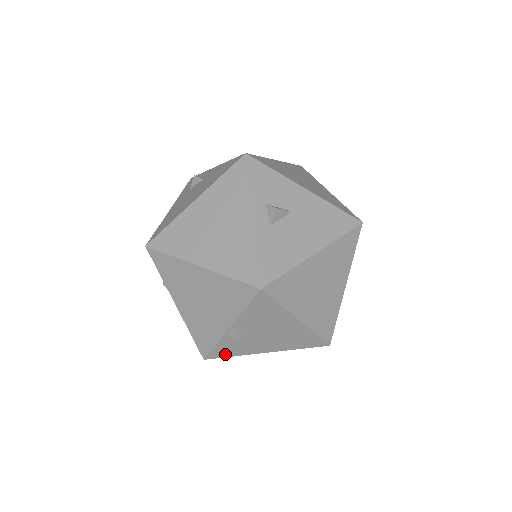
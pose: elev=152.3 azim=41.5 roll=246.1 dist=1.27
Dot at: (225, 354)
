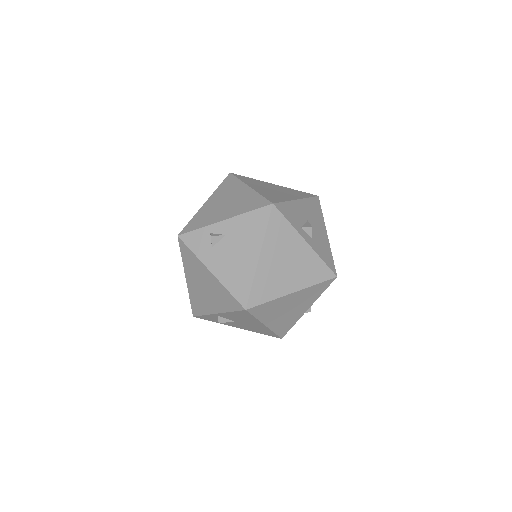
Dot at: occluded
